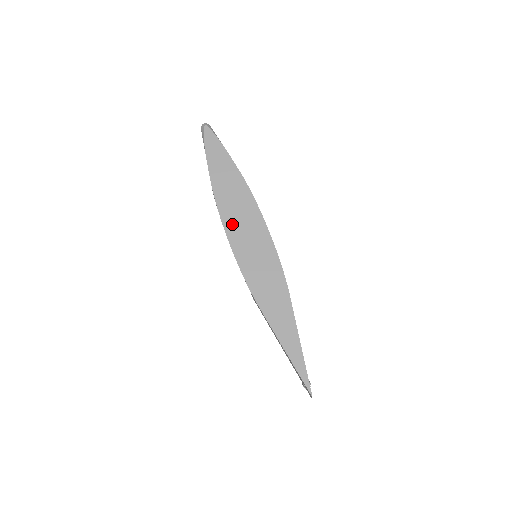
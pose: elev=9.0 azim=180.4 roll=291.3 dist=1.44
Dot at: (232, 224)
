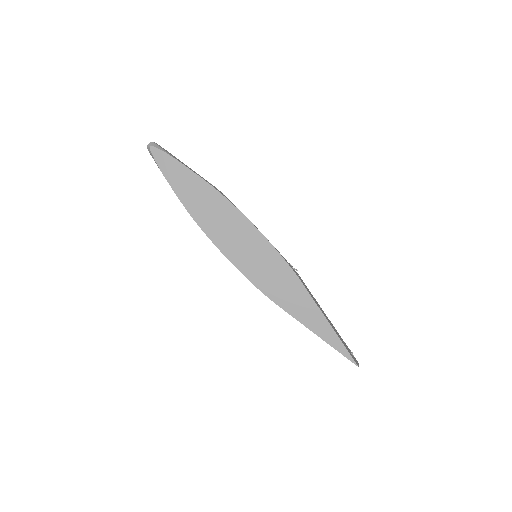
Dot at: (220, 237)
